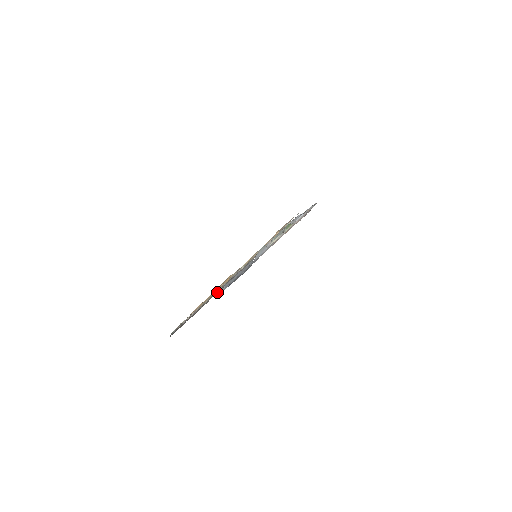
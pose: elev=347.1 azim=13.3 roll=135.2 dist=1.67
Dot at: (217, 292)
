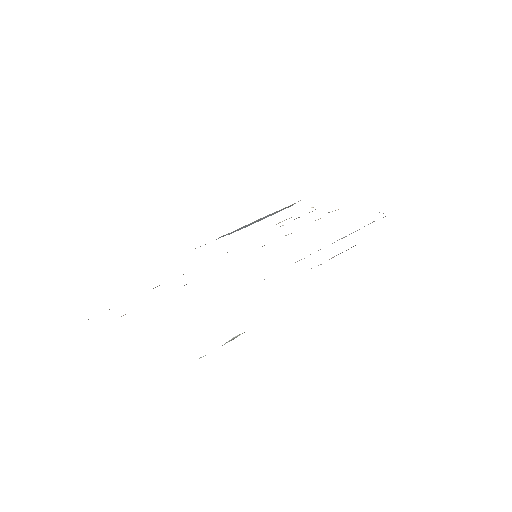
Dot at: occluded
